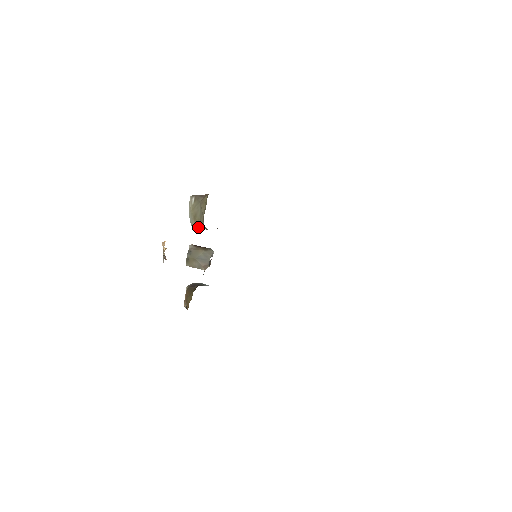
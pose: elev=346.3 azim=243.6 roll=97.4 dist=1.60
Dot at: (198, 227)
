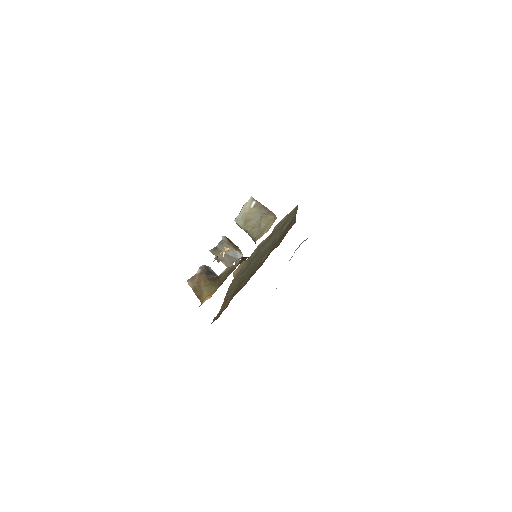
Dot at: (243, 229)
